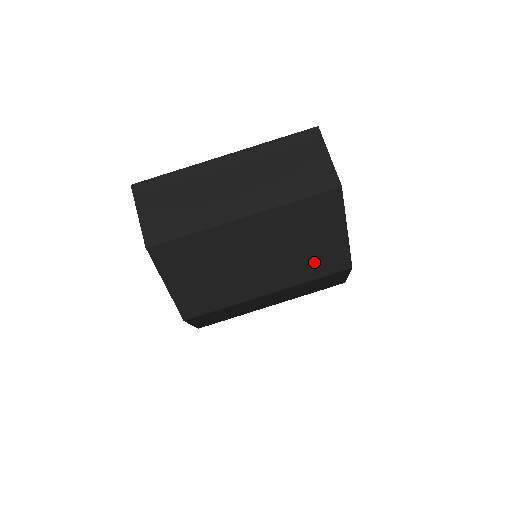
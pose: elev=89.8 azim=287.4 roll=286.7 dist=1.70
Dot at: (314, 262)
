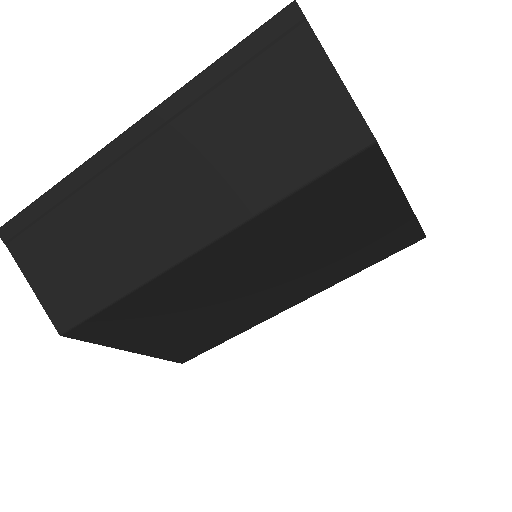
Dot at: (355, 254)
